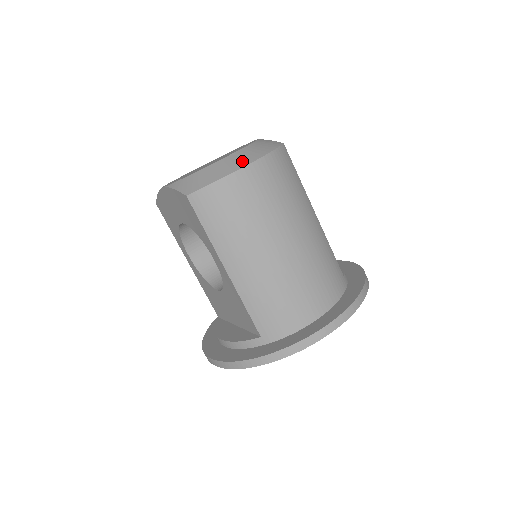
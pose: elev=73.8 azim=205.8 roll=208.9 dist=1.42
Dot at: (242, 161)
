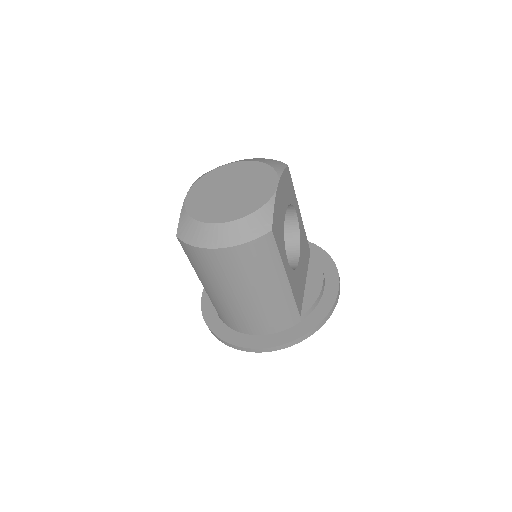
Dot at: (217, 240)
